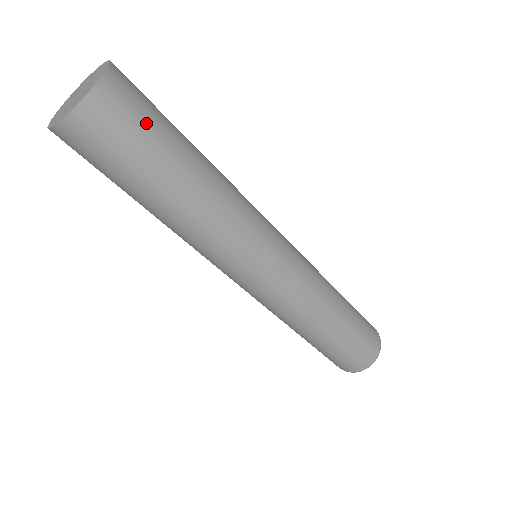
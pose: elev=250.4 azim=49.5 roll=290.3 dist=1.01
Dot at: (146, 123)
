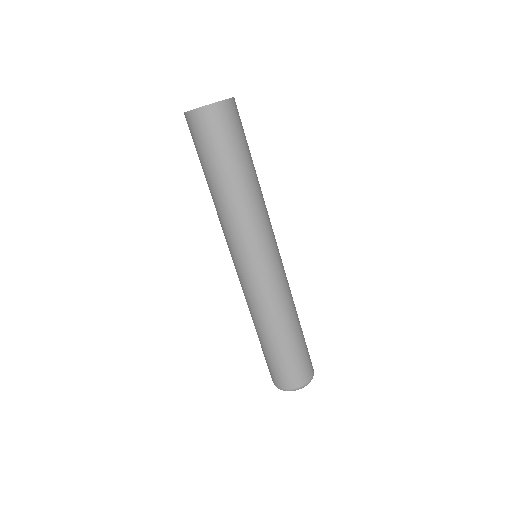
Dot at: (240, 132)
